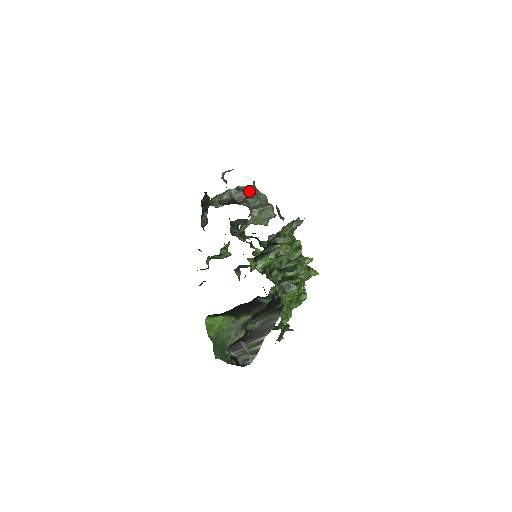
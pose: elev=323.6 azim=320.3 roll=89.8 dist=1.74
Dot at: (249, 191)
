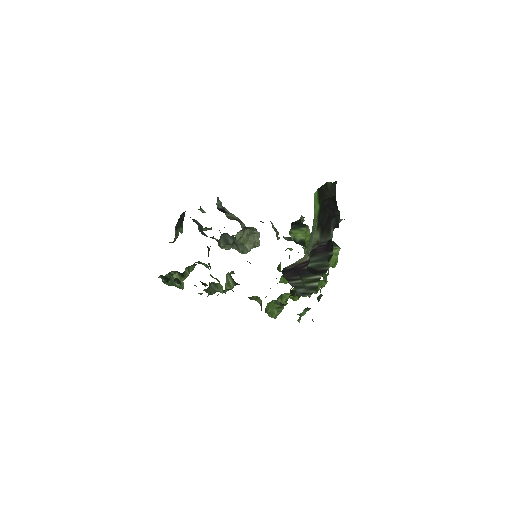
Dot at: (236, 218)
